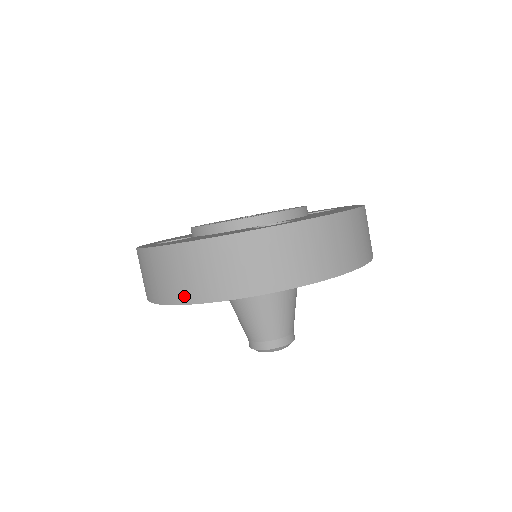
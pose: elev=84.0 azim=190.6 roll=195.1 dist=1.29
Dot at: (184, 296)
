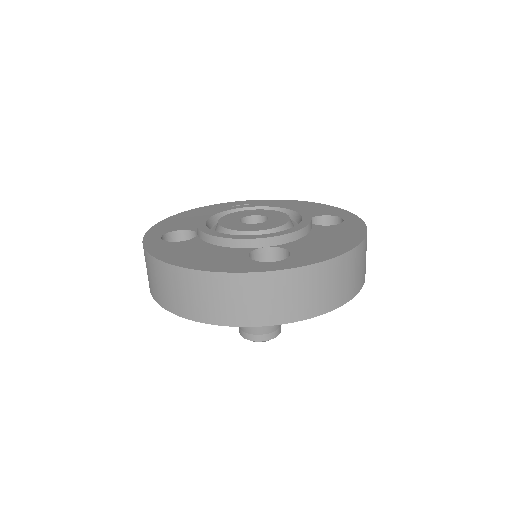
Dot at: (178, 309)
